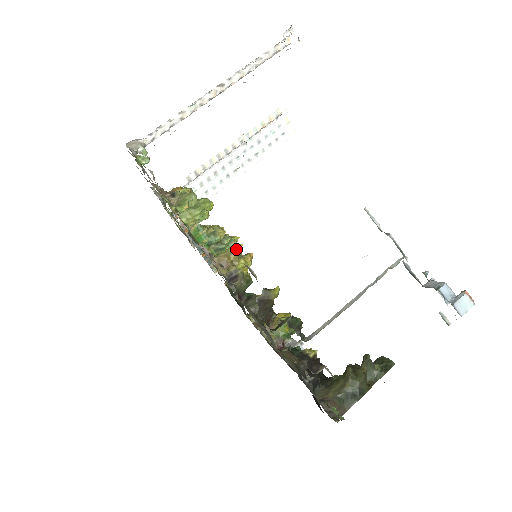
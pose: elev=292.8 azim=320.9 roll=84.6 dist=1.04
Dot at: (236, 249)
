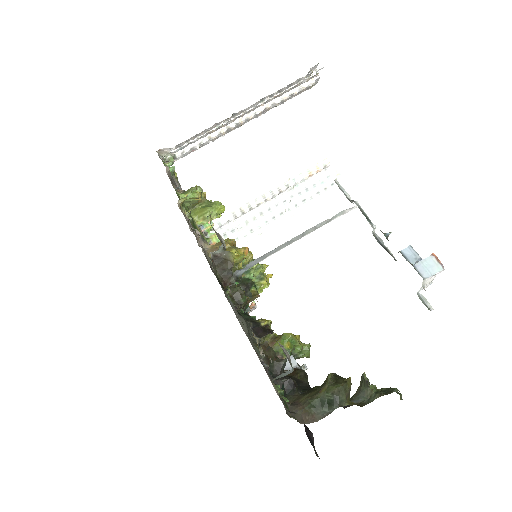
Dot at: (231, 240)
